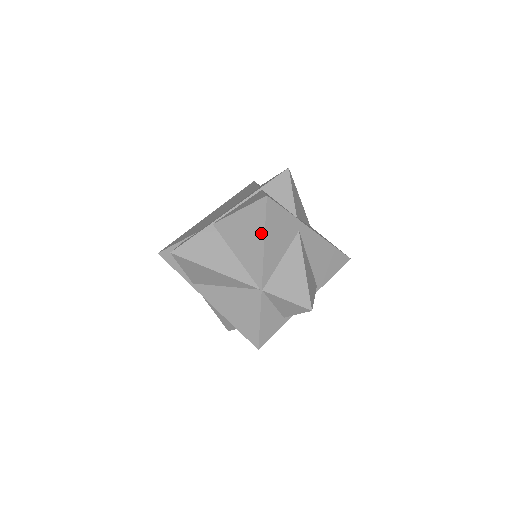
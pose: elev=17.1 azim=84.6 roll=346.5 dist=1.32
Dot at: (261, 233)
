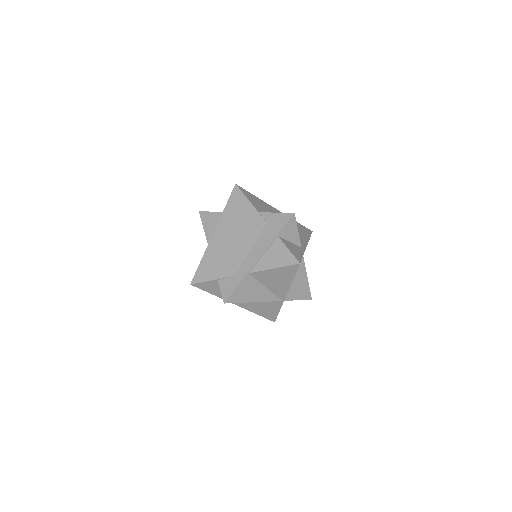
Dot at: (290, 279)
